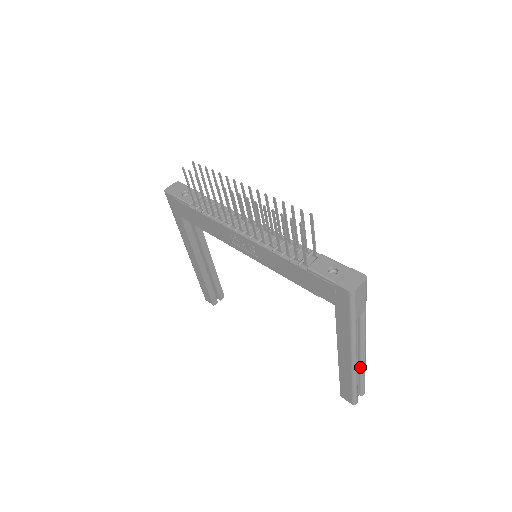
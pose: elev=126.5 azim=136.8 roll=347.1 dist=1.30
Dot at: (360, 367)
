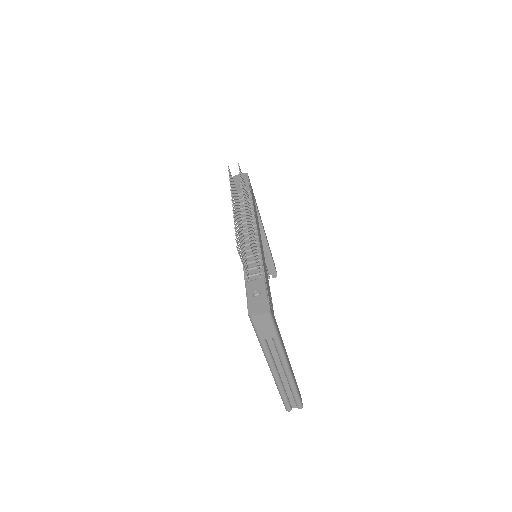
Dot at: (288, 383)
